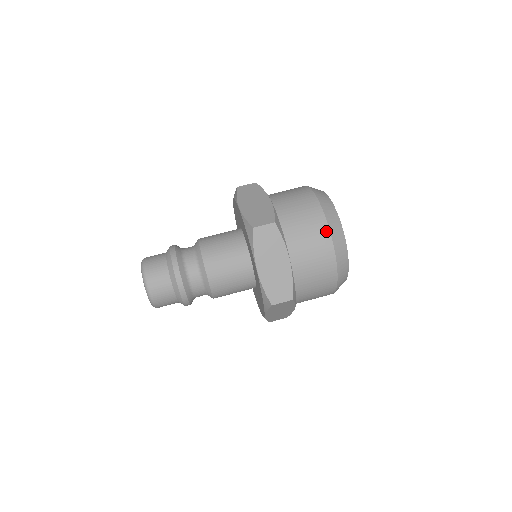
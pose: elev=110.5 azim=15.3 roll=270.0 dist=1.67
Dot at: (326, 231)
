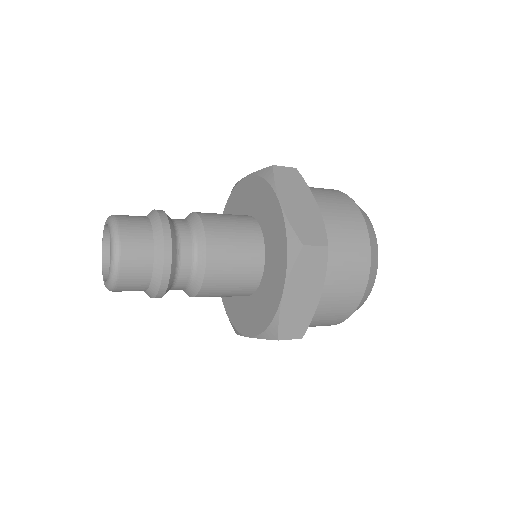
Dot at: (366, 269)
